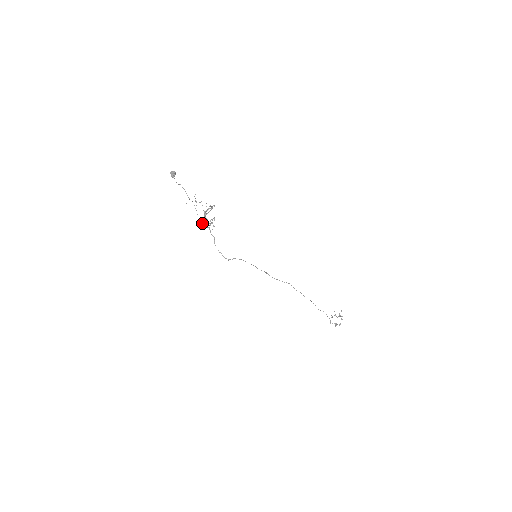
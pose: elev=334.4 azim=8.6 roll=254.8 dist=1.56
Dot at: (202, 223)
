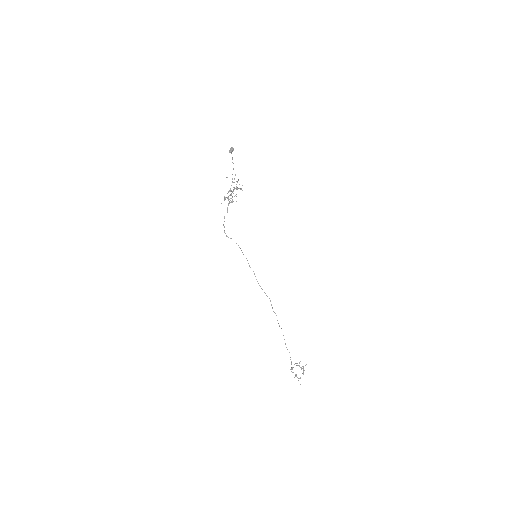
Dot at: (227, 198)
